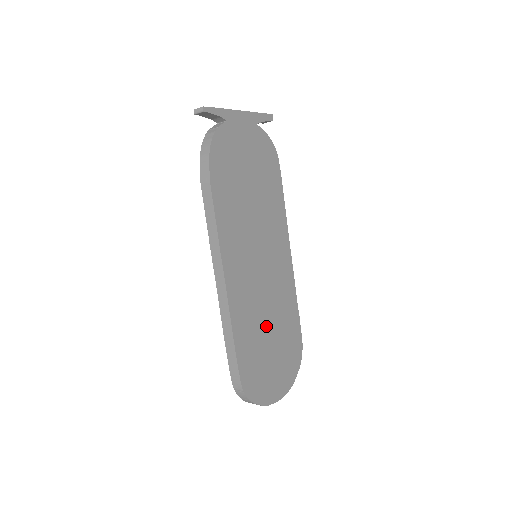
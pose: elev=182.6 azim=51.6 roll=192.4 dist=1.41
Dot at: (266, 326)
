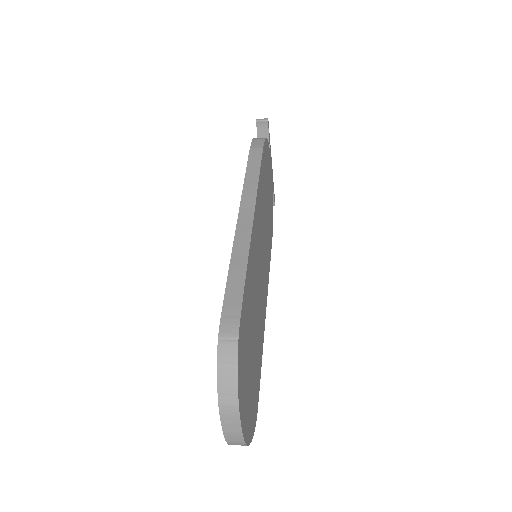
Dot at: (254, 320)
